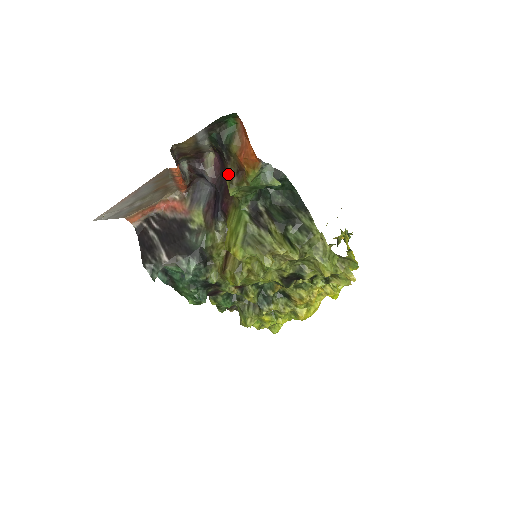
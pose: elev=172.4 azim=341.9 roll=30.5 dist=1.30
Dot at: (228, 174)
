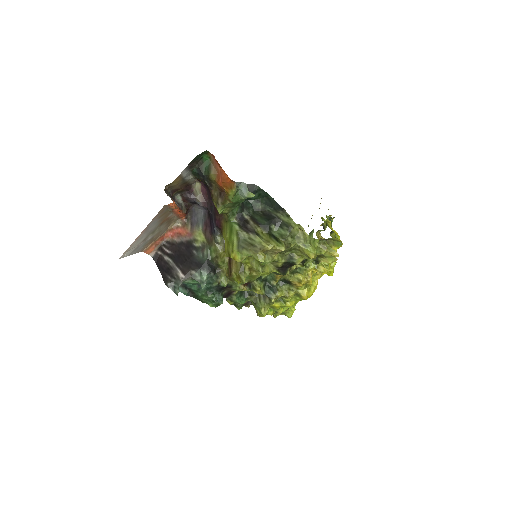
Dot at: (213, 197)
